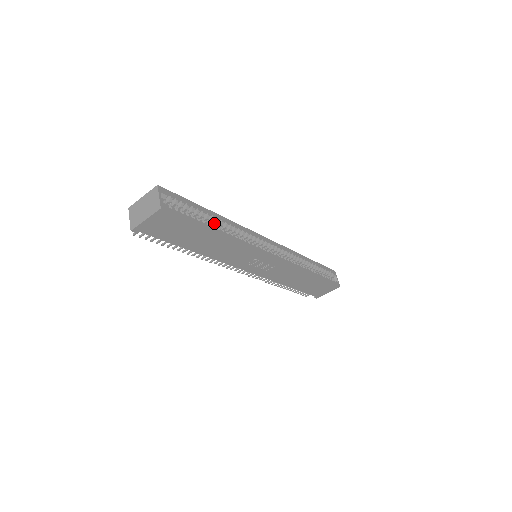
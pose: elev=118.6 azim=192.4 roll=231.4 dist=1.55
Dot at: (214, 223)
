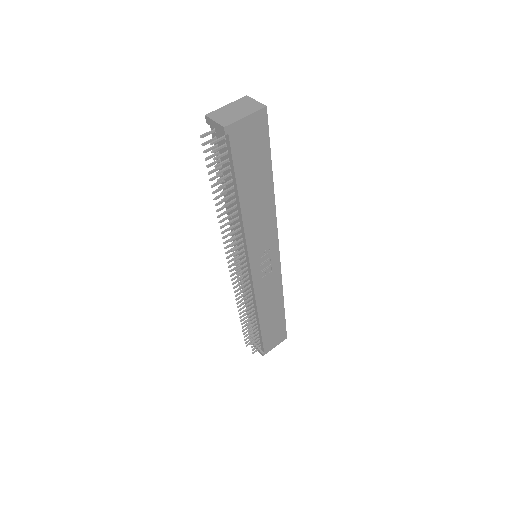
Dot at: occluded
